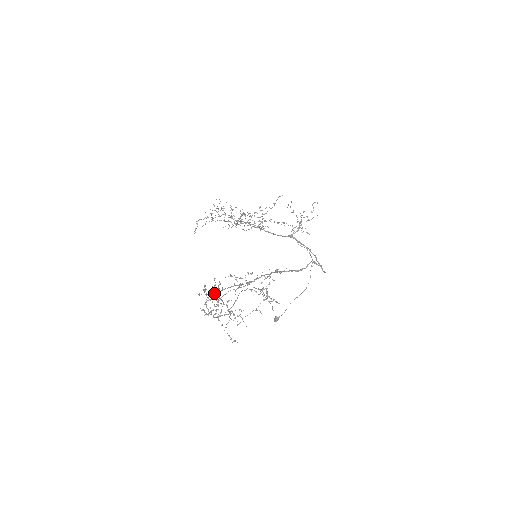
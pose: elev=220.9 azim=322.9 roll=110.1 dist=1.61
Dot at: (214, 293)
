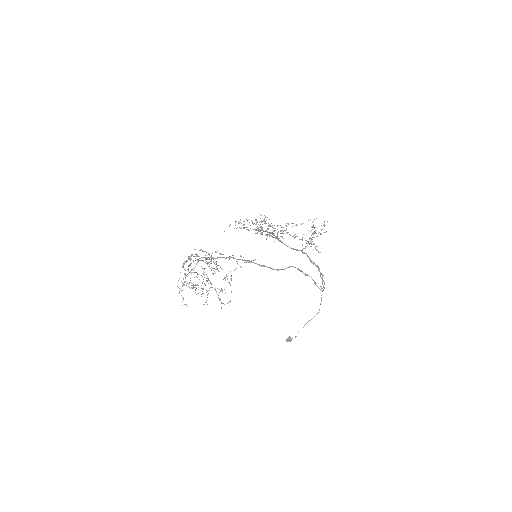
Dot at: occluded
